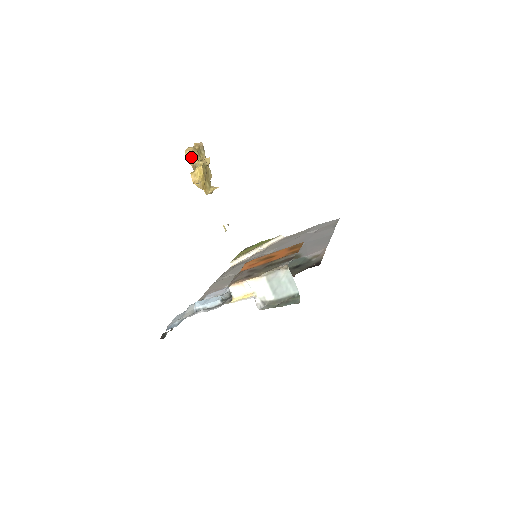
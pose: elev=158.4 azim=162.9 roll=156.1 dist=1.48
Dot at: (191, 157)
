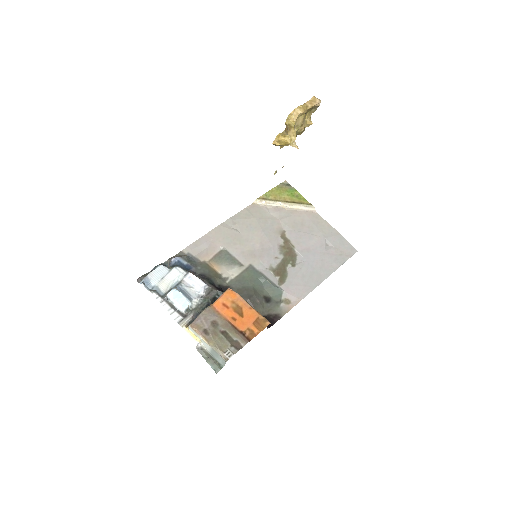
Dot at: (291, 122)
